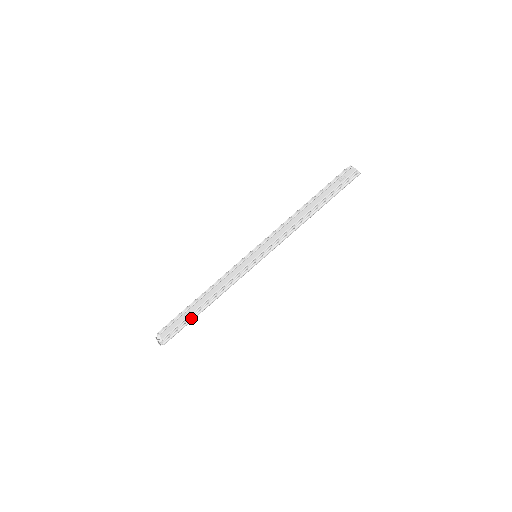
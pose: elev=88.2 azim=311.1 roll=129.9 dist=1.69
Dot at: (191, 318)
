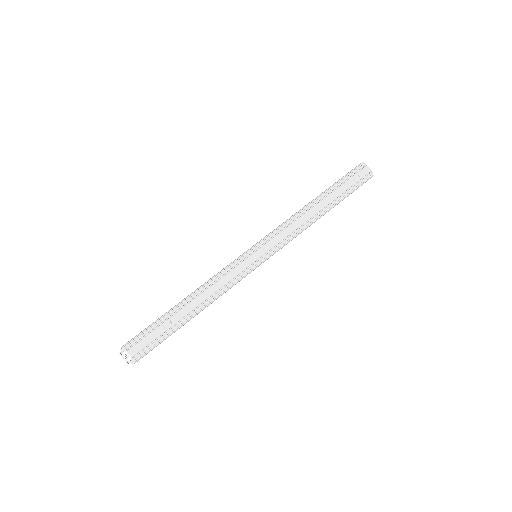
Dot at: (174, 331)
